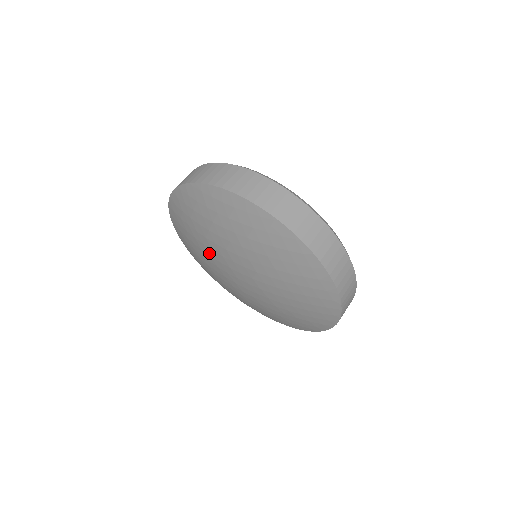
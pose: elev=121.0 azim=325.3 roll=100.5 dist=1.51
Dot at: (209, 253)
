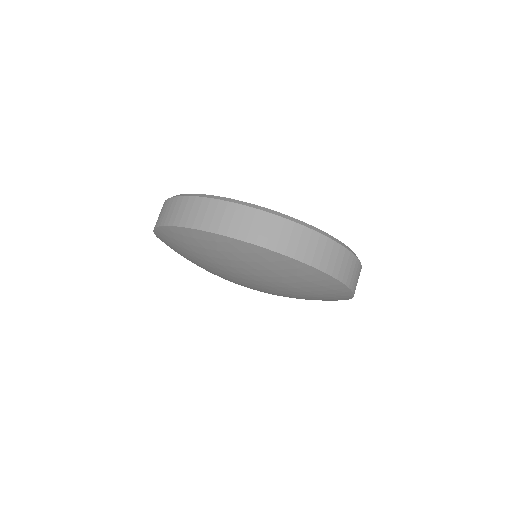
Dot at: occluded
